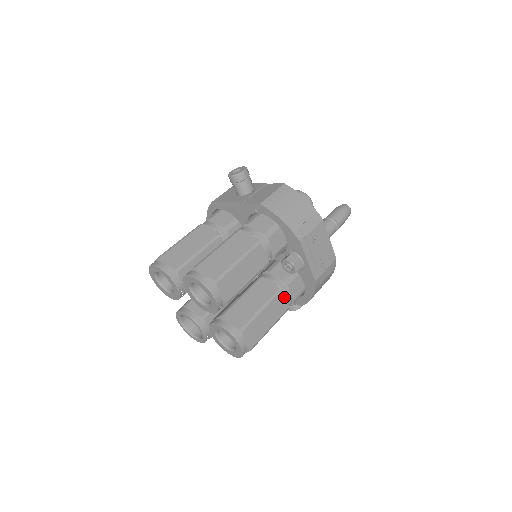
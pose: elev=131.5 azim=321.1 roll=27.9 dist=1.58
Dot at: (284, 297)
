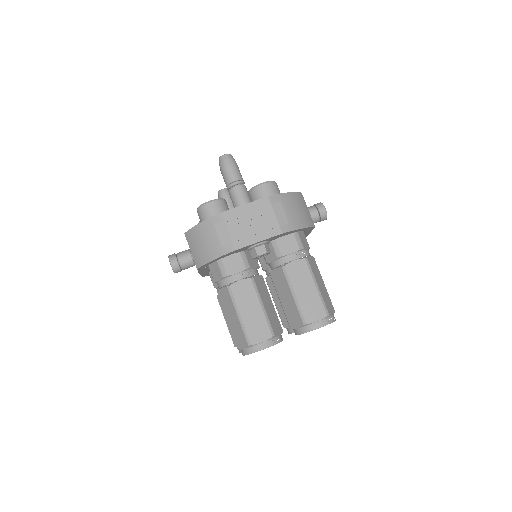
Dot at: (292, 263)
